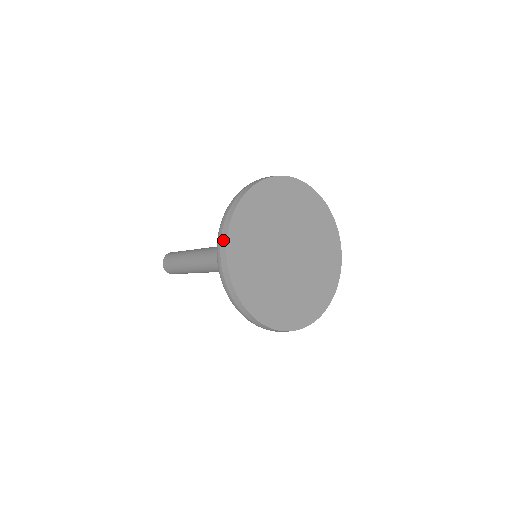
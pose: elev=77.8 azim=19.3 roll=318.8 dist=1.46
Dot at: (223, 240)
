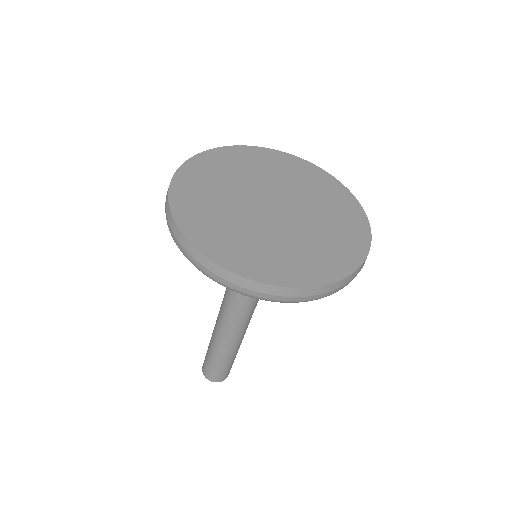
Dot at: (217, 271)
